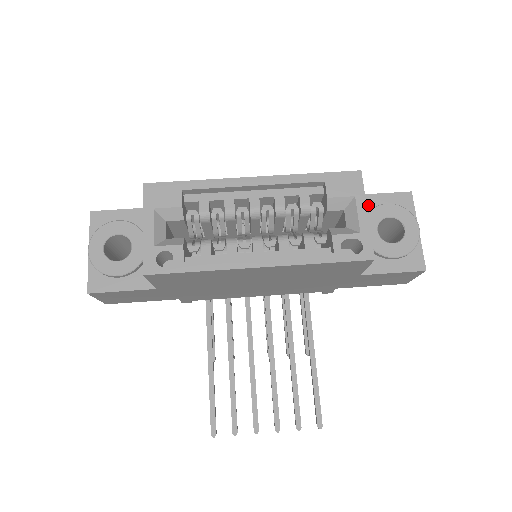
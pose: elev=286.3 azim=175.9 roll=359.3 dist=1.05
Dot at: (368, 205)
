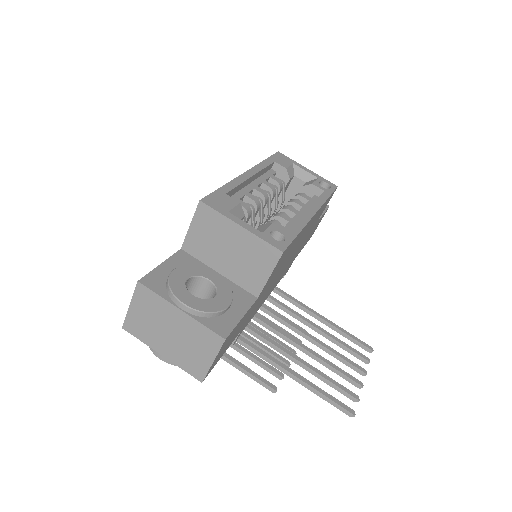
Dot at: occluded
